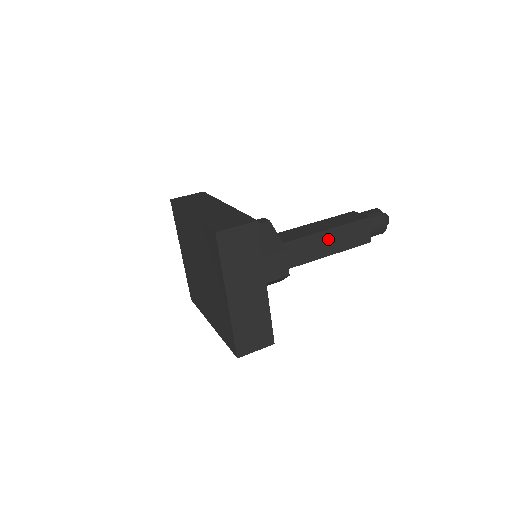
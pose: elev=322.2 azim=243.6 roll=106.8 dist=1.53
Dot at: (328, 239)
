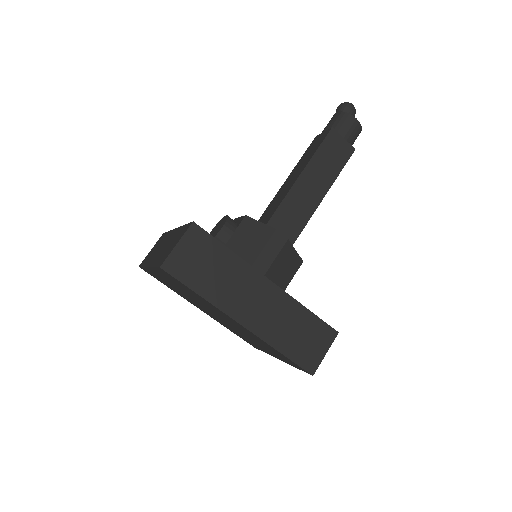
Dot at: occluded
